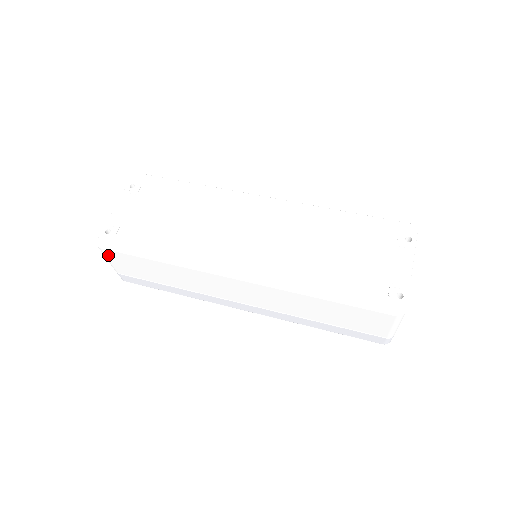
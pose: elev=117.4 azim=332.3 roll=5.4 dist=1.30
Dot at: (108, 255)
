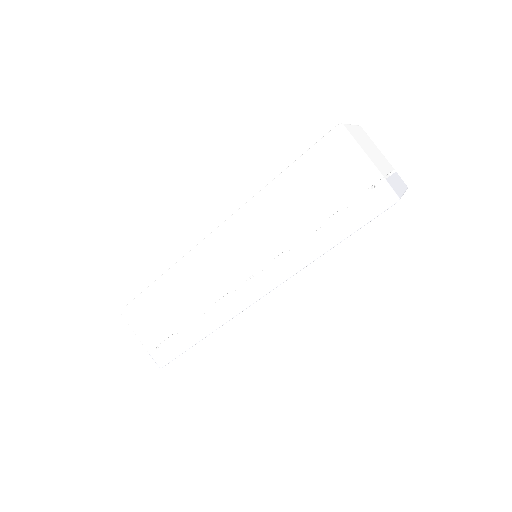
Dot at: (130, 319)
